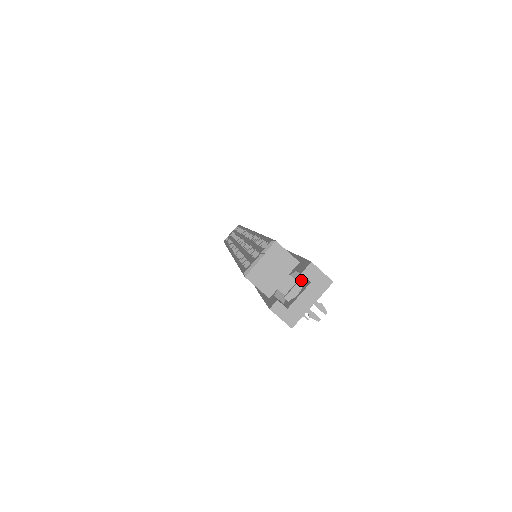
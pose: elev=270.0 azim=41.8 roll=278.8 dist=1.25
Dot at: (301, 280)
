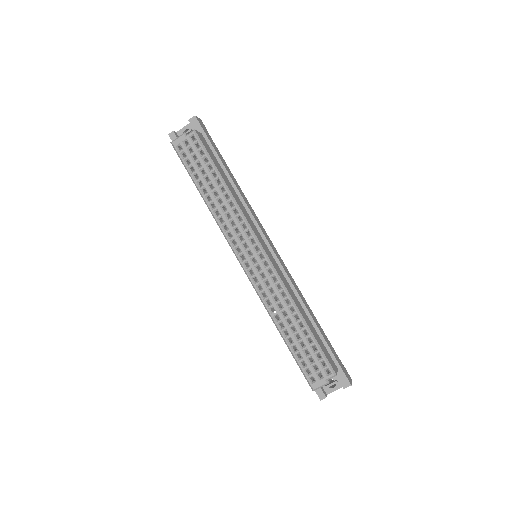
Dot at: occluded
